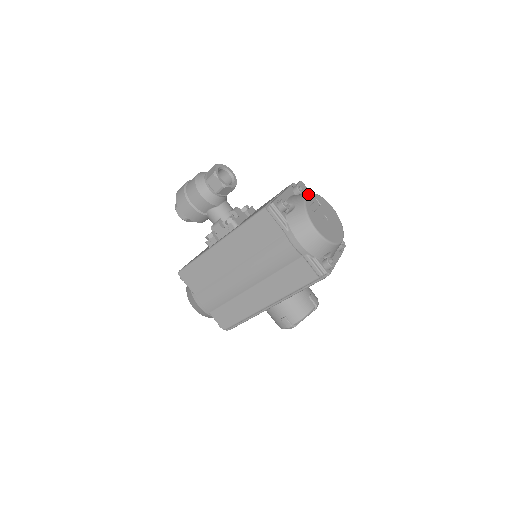
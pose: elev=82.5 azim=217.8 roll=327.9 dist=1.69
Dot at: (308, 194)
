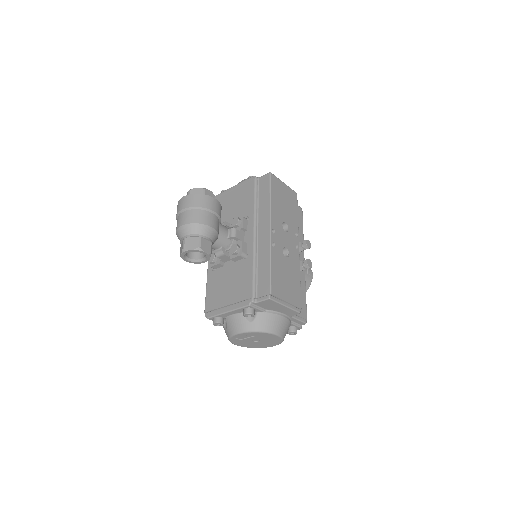
Dot at: (239, 333)
